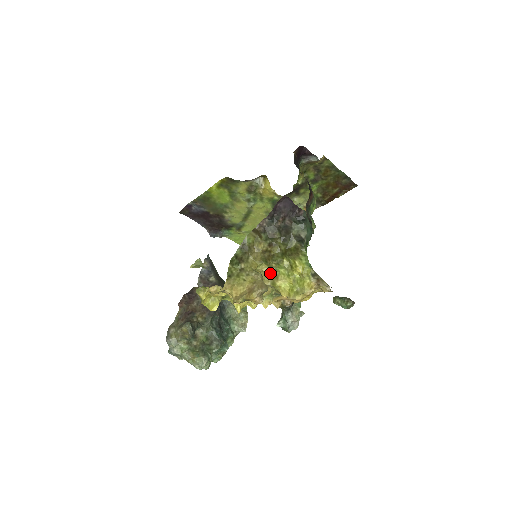
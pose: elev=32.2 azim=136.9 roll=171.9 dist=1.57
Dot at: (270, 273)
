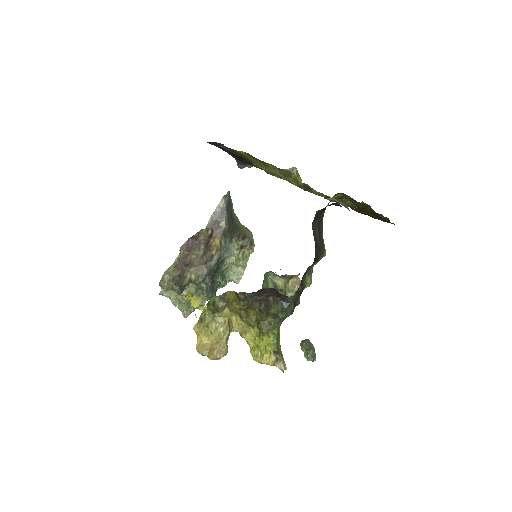
Dot at: (242, 323)
